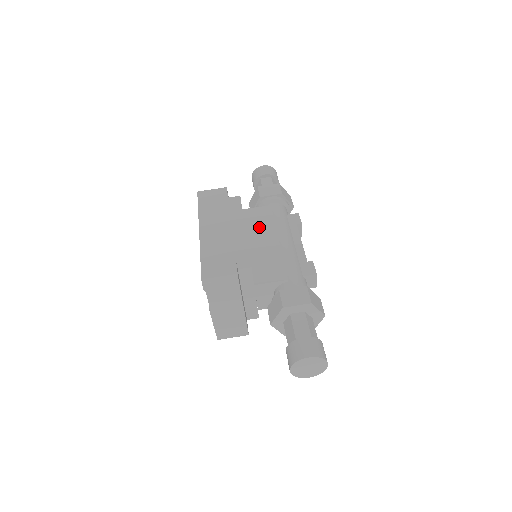
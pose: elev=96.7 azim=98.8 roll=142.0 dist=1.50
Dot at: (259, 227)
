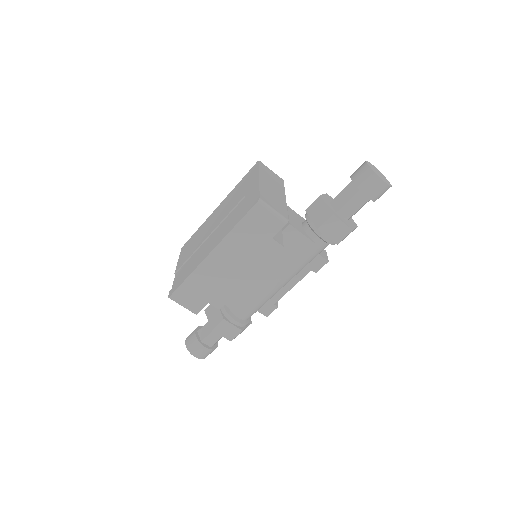
Dot at: (277, 257)
